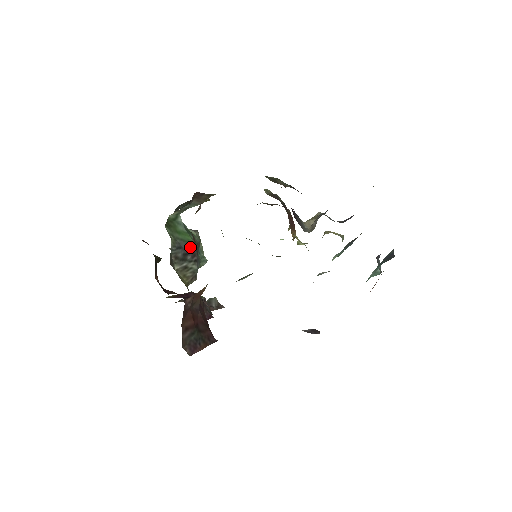
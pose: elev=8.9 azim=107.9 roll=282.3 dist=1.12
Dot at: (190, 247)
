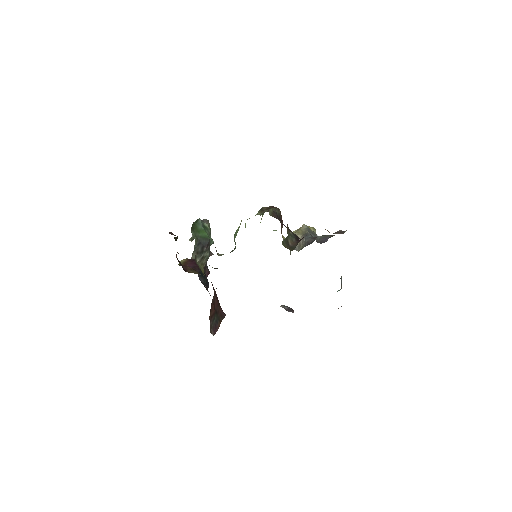
Dot at: (206, 241)
